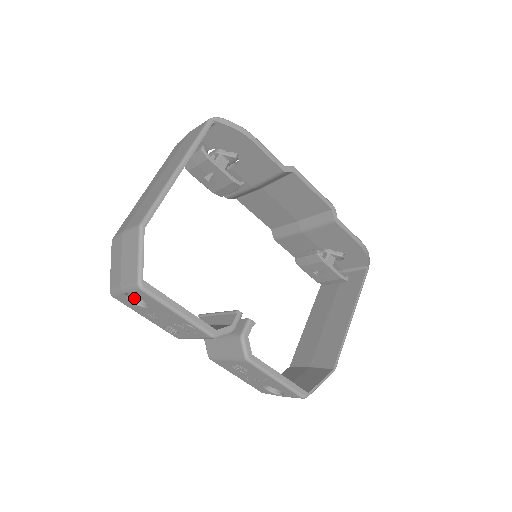
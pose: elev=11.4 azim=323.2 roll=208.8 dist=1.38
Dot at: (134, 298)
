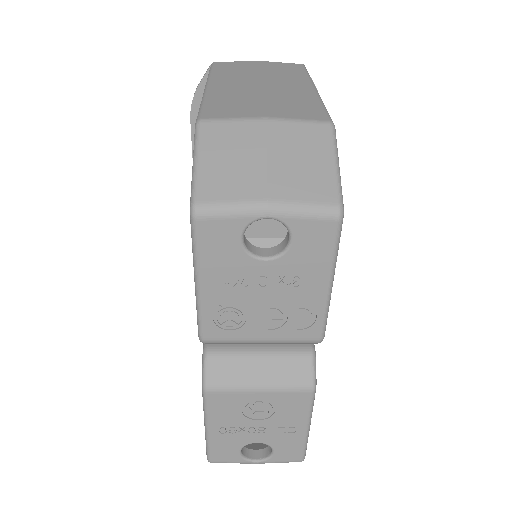
Dot at: (244, 235)
